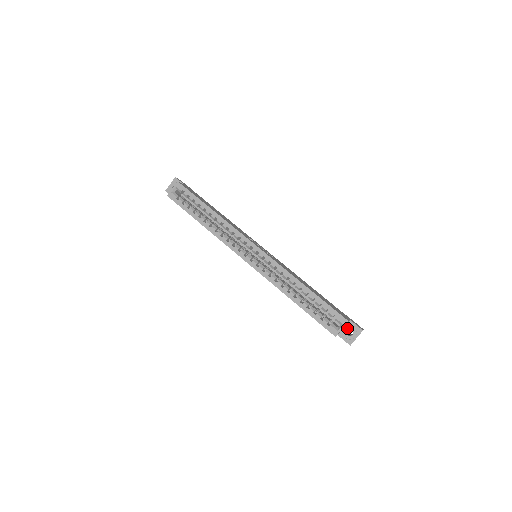
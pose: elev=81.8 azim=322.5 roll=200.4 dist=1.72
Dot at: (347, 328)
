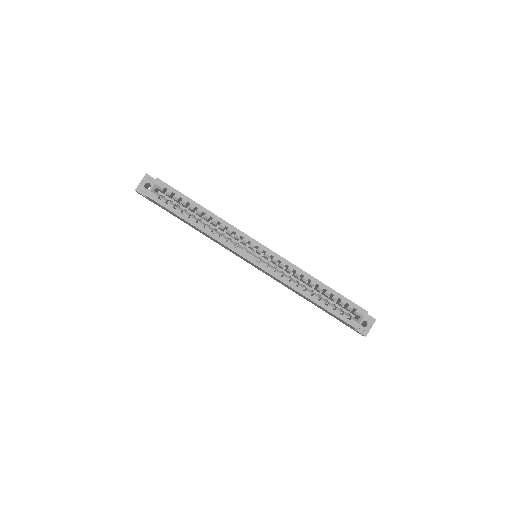
Dot at: occluded
